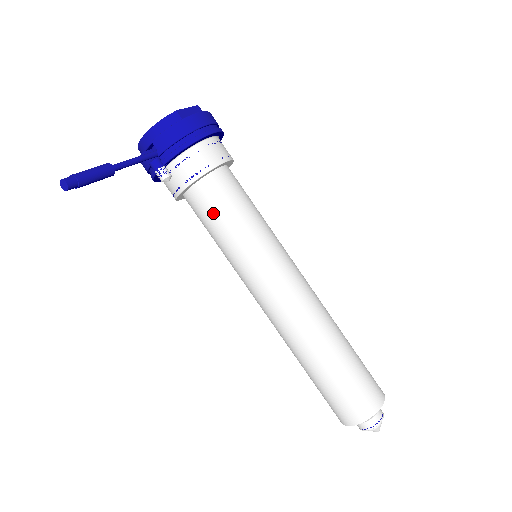
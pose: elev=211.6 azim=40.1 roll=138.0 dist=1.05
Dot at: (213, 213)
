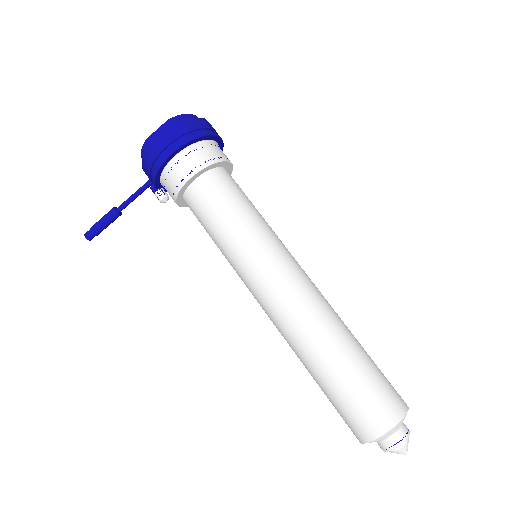
Dot at: occluded
